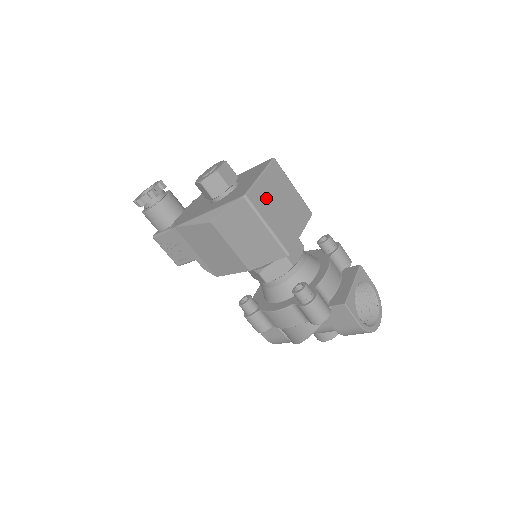
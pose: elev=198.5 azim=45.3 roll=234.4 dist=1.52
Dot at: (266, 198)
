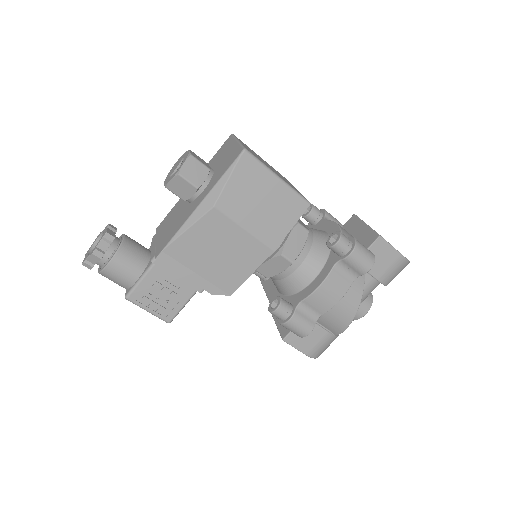
Dot at: occluded
